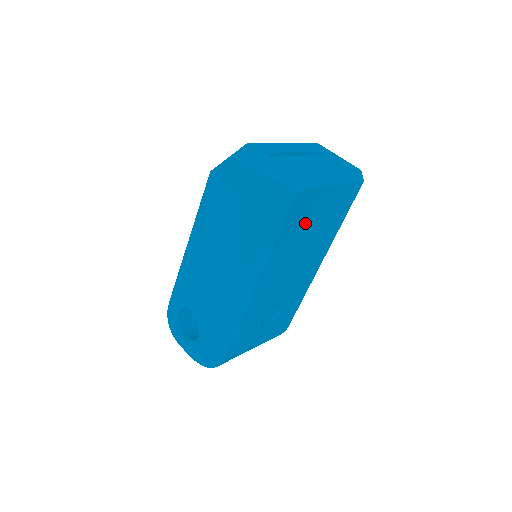
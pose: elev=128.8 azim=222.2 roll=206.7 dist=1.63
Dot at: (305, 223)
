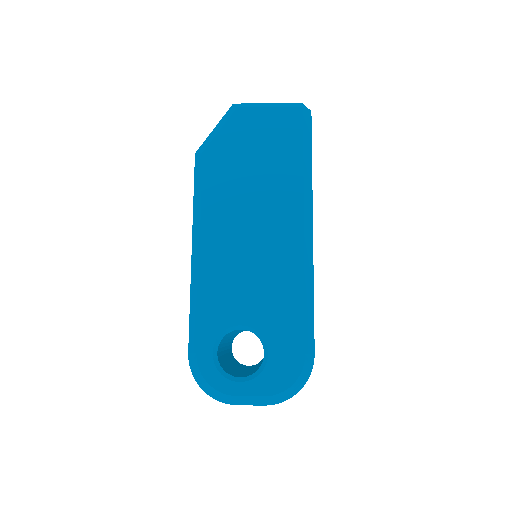
Dot at: occluded
